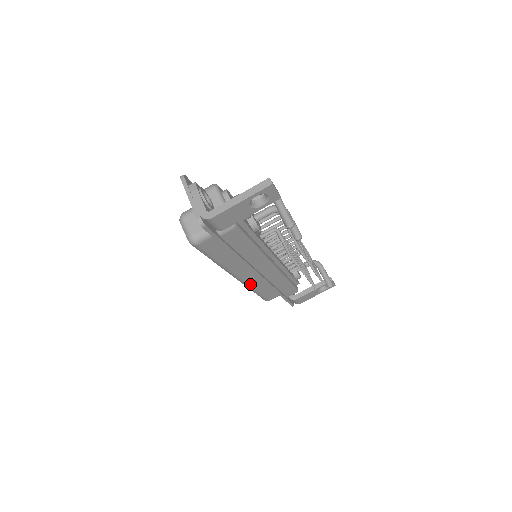
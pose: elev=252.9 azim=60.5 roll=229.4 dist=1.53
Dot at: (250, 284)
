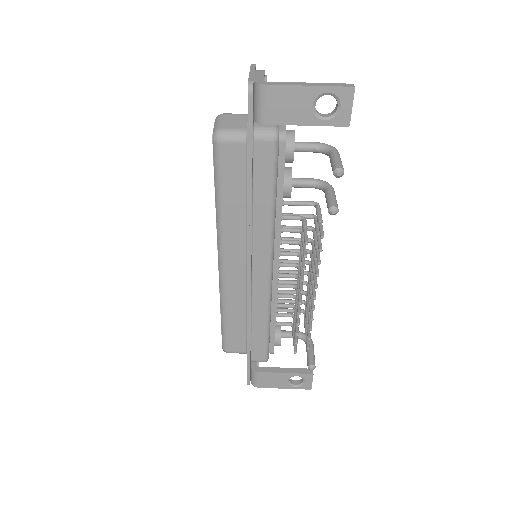
Dot at: (227, 290)
